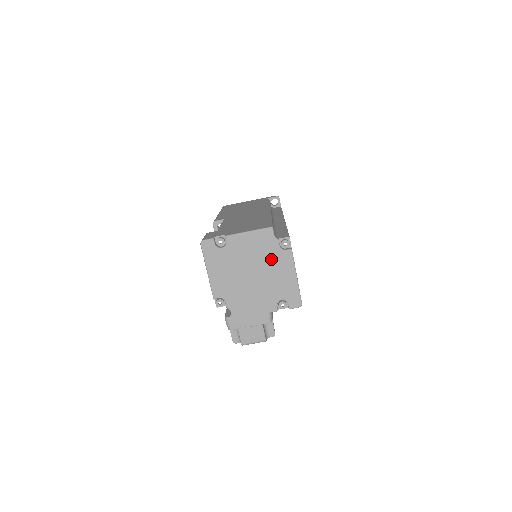
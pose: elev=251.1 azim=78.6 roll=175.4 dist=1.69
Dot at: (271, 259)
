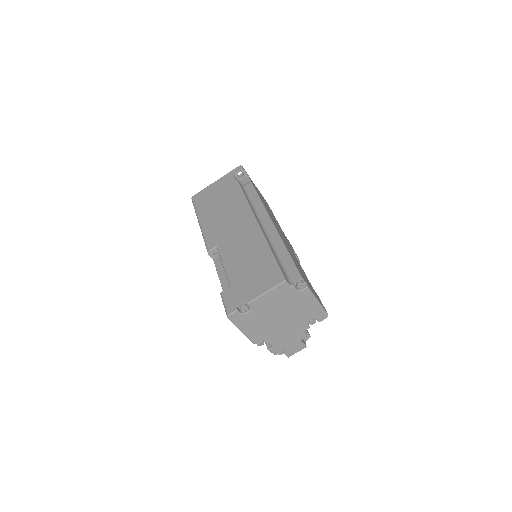
Dot at: (293, 301)
